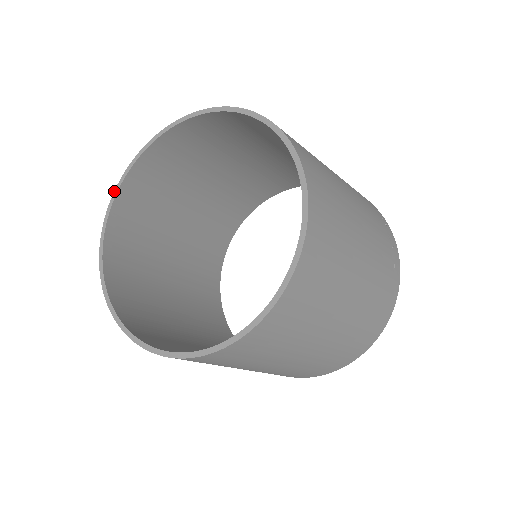
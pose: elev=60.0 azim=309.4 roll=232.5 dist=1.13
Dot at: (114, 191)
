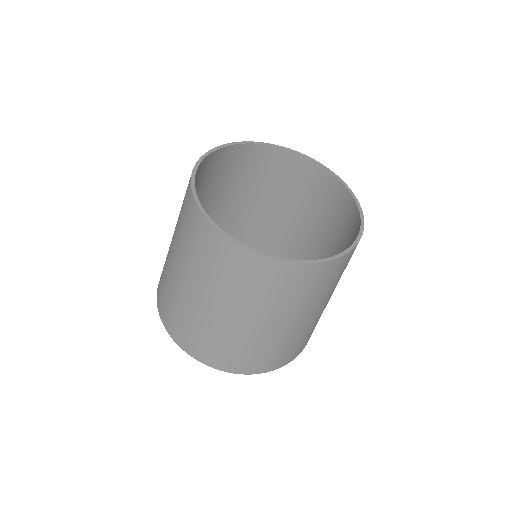
Dot at: (228, 143)
